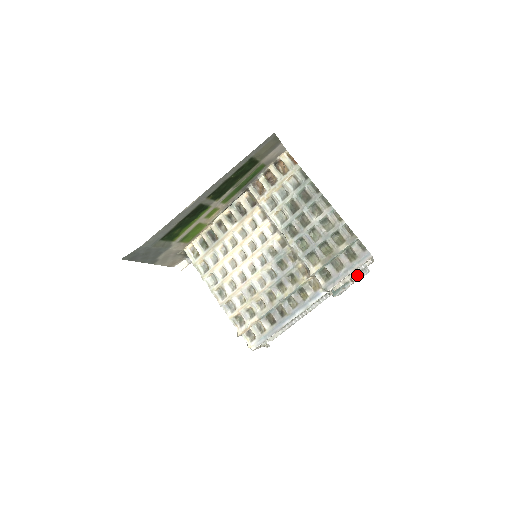
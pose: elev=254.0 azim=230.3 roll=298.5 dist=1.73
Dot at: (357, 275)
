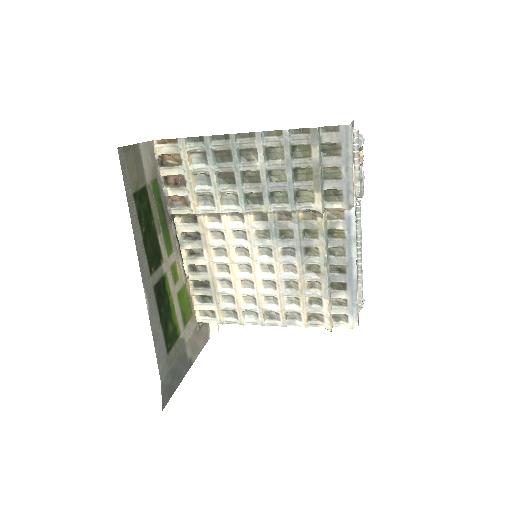
Dot at: occluded
